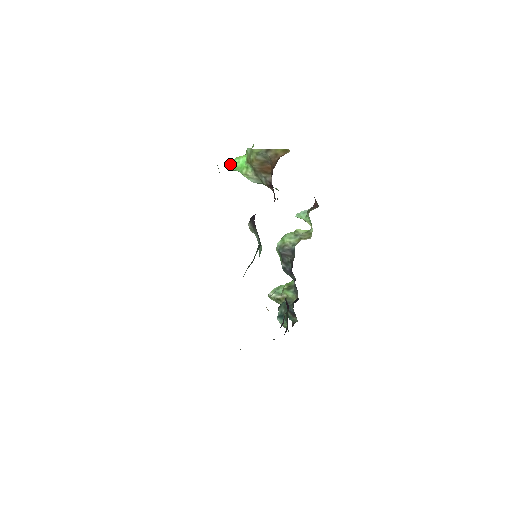
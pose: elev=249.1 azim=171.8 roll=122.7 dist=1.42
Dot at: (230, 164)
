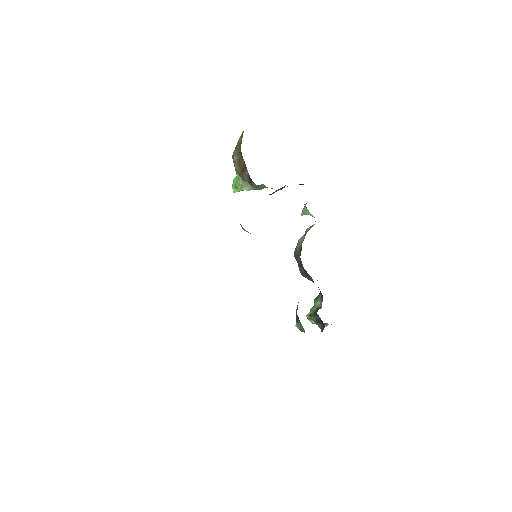
Dot at: (232, 187)
